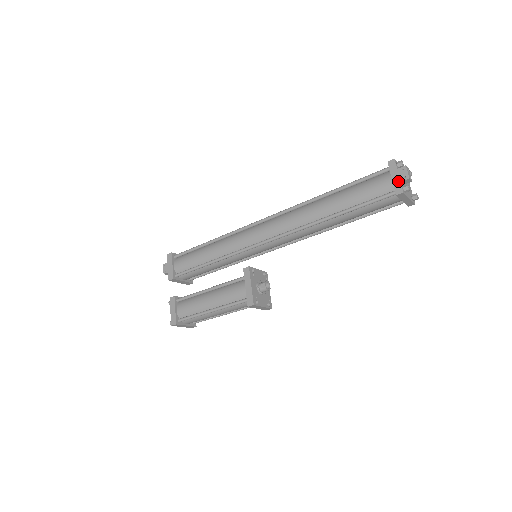
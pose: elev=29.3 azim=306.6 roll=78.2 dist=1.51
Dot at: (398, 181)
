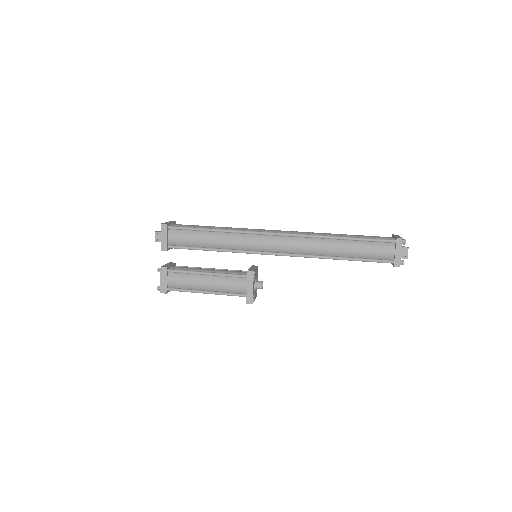
Dot at: (399, 257)
